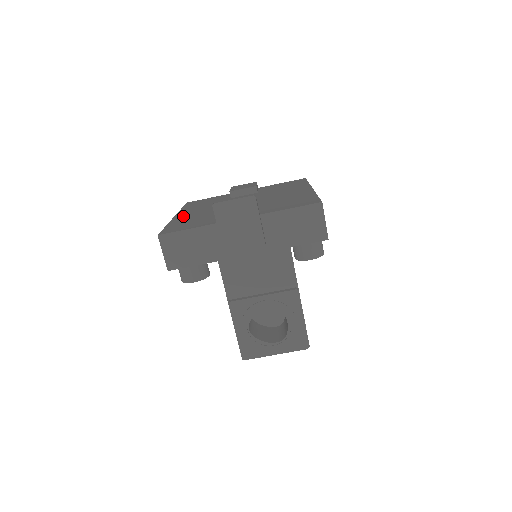
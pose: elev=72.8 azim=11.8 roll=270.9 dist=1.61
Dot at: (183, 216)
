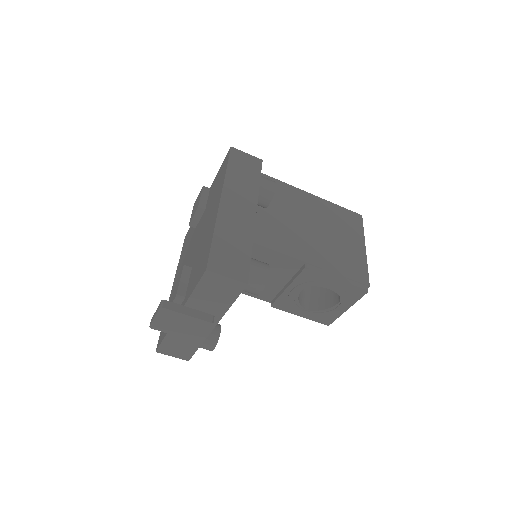
Dot at: occluded
